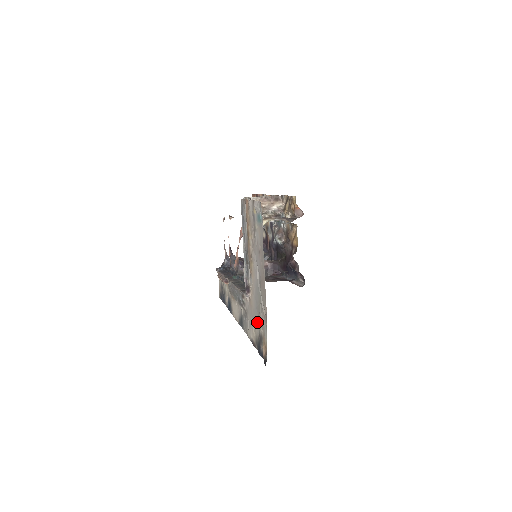
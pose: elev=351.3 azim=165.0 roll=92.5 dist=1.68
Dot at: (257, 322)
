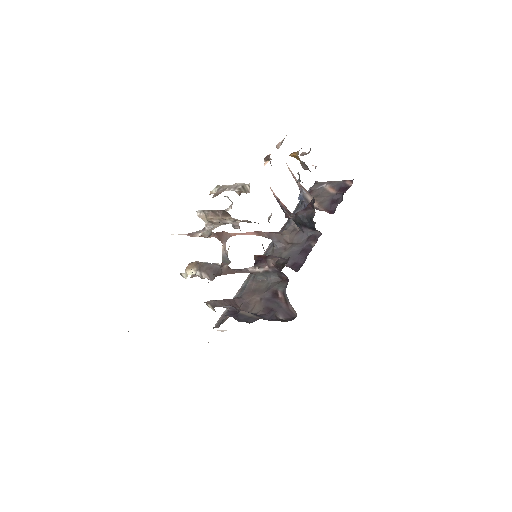
Dot at: occluded
